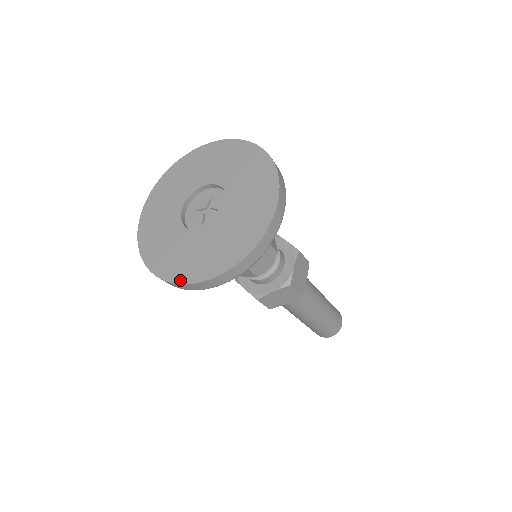
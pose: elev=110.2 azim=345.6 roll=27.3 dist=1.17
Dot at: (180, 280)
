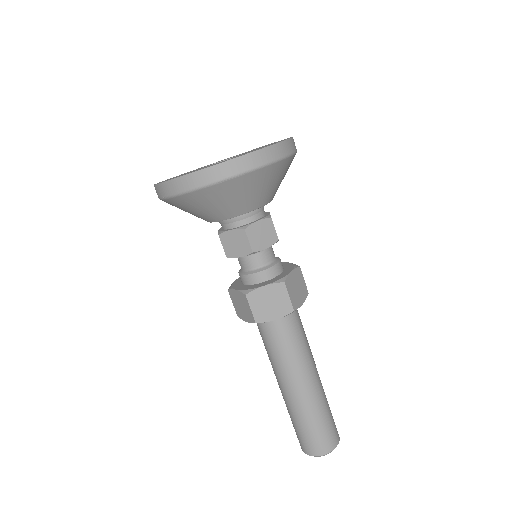
Dot at: (183, 175)
